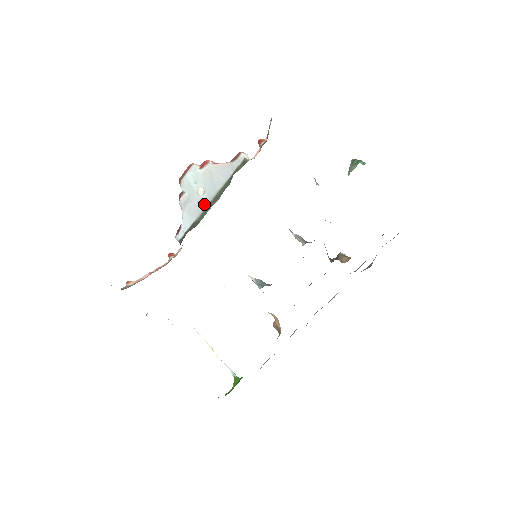
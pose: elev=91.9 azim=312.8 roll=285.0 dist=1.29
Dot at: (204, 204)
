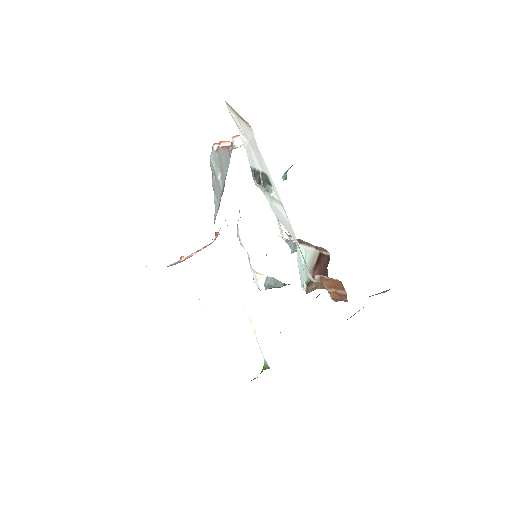
Dot at: (221, 190)
